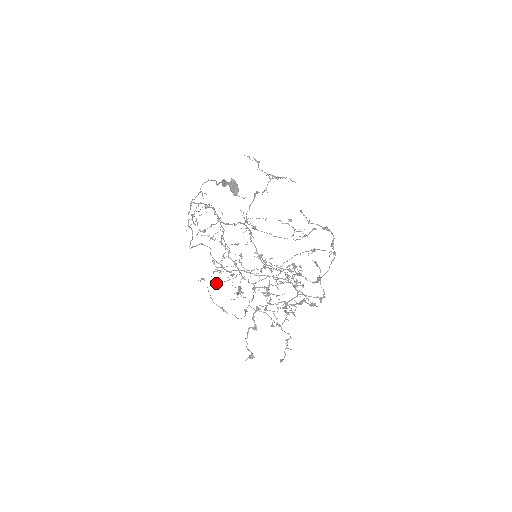
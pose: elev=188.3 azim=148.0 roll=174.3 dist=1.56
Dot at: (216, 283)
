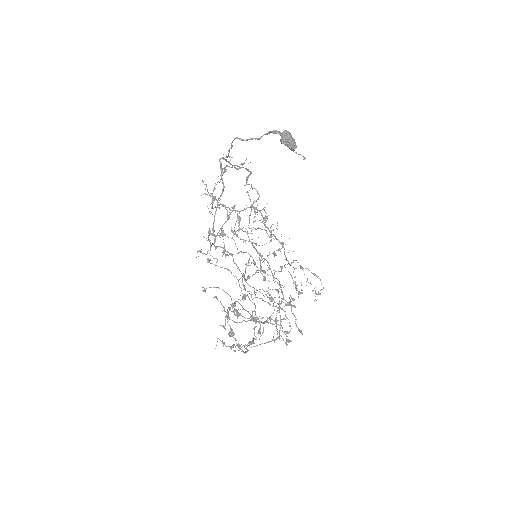
Dot at: occluded
